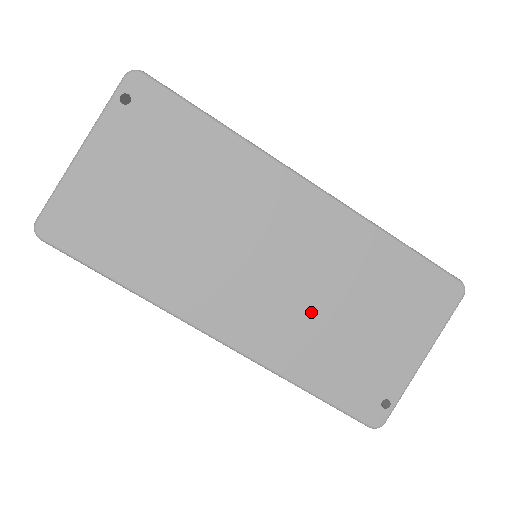
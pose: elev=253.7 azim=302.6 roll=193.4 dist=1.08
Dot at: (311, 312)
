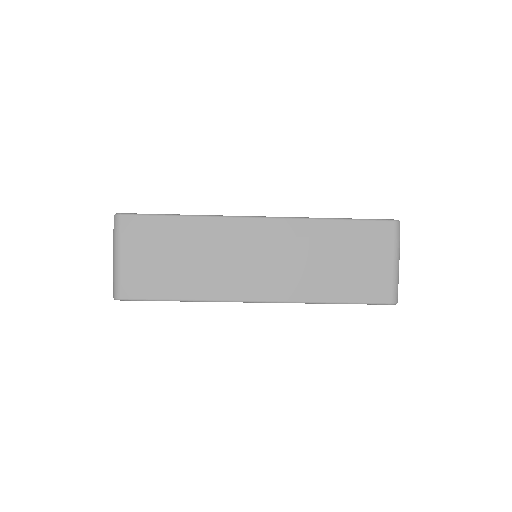
Dot at: occluded
